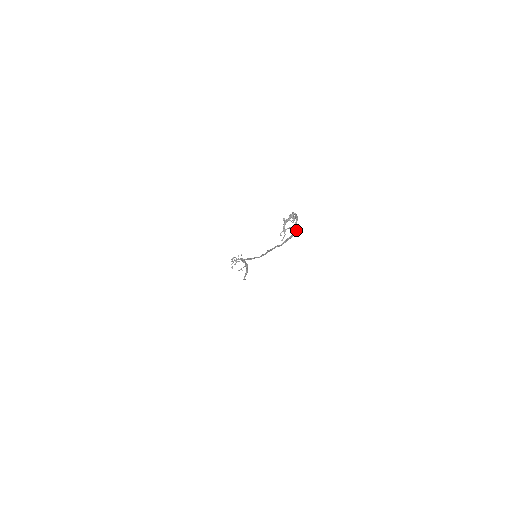
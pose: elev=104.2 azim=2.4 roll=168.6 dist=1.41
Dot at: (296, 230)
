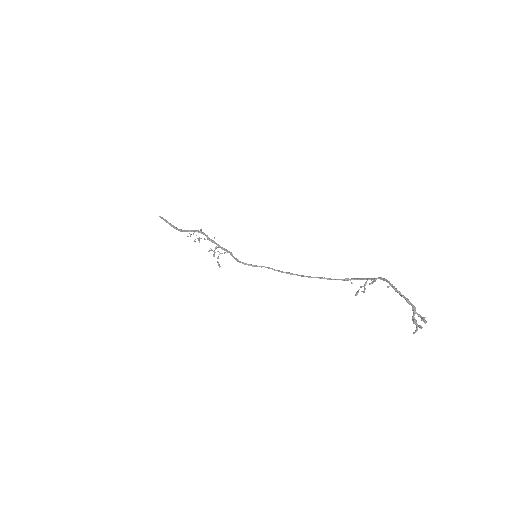
Dot at: (366, 279)
